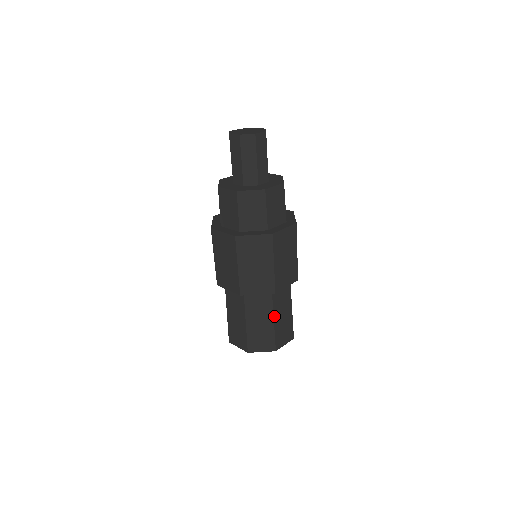
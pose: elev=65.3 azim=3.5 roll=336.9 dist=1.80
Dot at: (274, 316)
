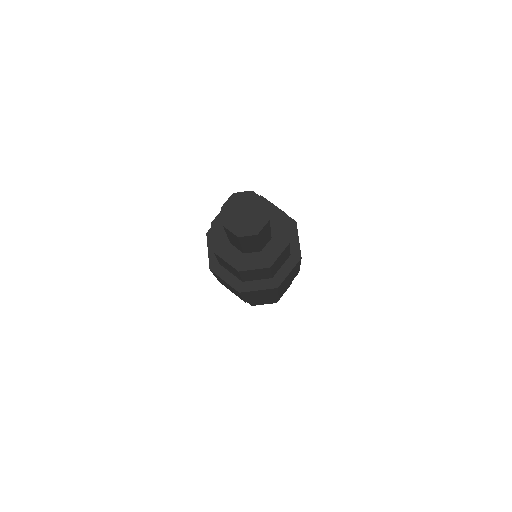
Dot at: occluded
